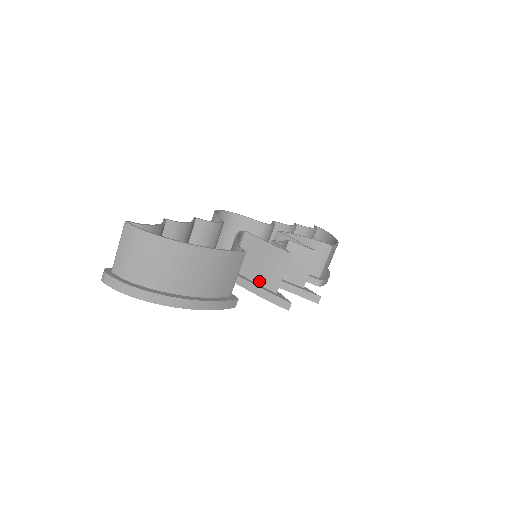
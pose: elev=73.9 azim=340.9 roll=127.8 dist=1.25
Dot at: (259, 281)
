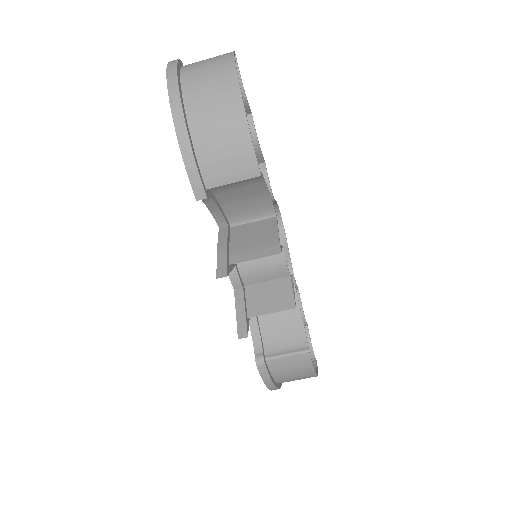
Dot at: (233, 247)
